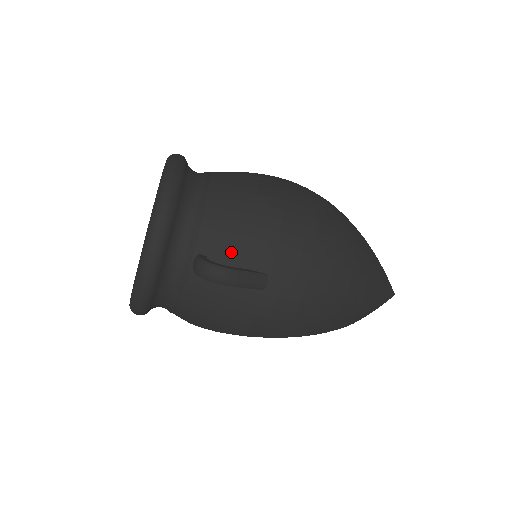
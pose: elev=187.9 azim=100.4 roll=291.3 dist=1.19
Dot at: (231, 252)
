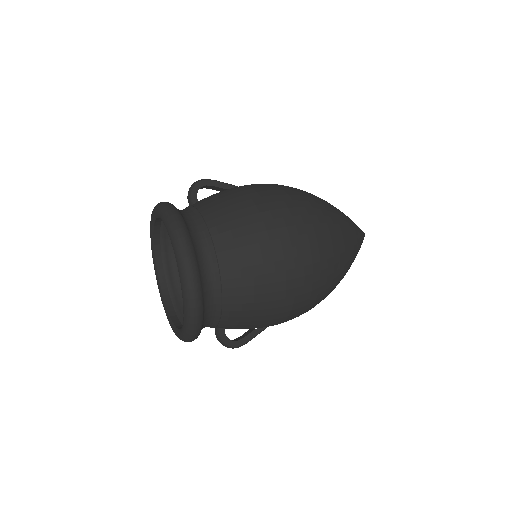
Dot at: (242, 328)
